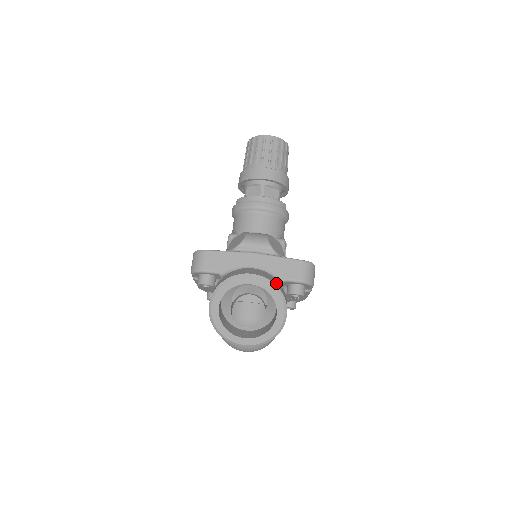
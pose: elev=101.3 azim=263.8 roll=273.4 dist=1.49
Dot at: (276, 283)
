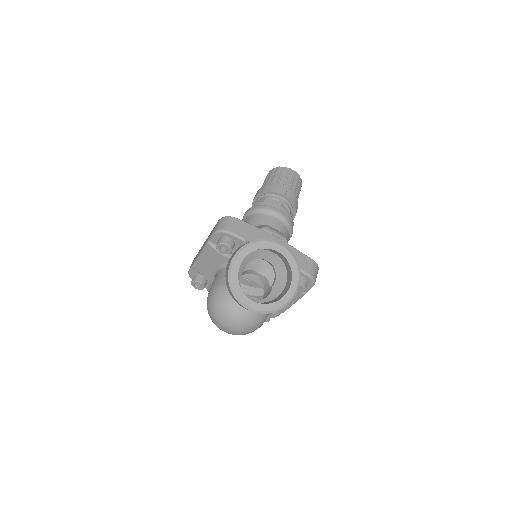
Dot at: occluded
